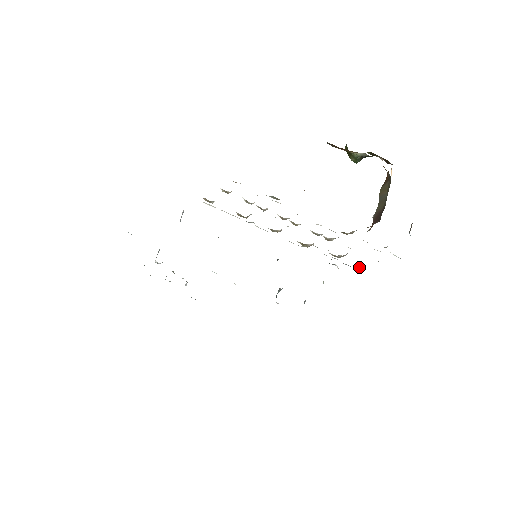
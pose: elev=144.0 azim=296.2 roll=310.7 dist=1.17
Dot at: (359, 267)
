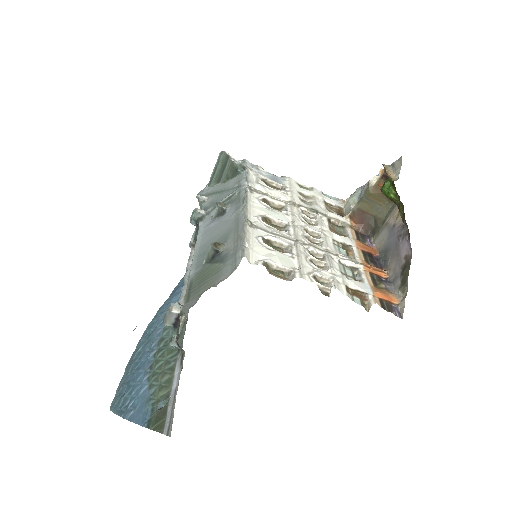
Dot at: (265, 171)
